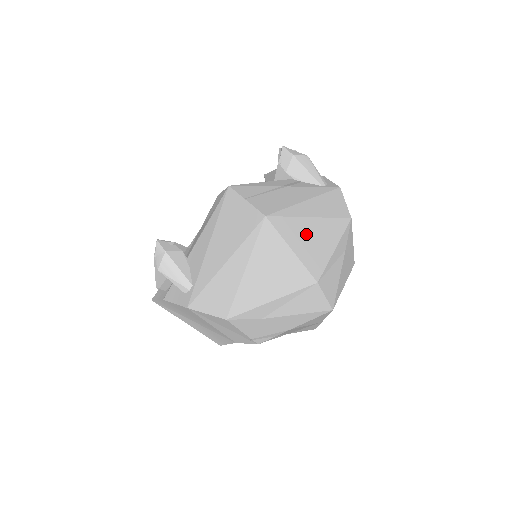
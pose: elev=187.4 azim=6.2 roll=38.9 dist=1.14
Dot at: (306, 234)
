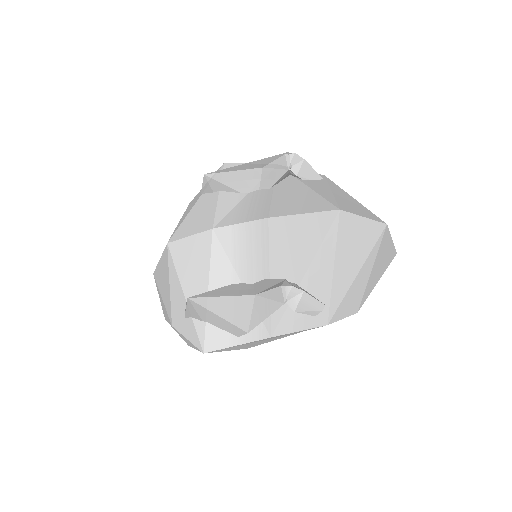
Dot at: occluded
